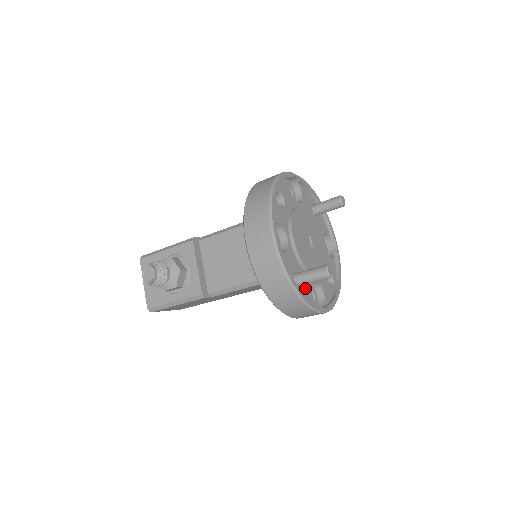
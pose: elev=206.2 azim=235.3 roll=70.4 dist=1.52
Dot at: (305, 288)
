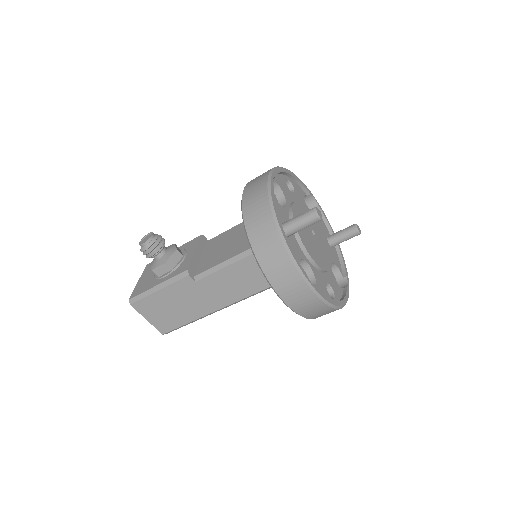
Dot at: (292, 247)
